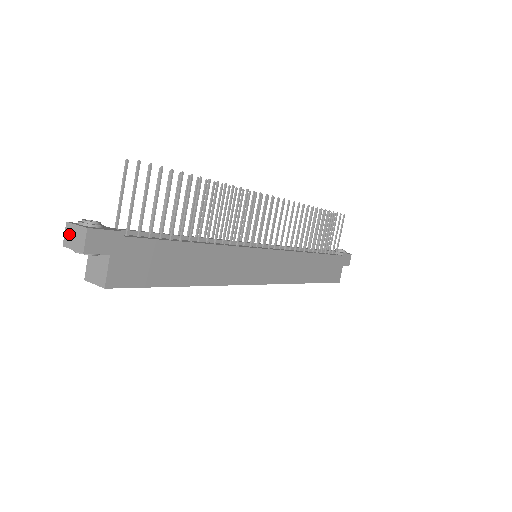
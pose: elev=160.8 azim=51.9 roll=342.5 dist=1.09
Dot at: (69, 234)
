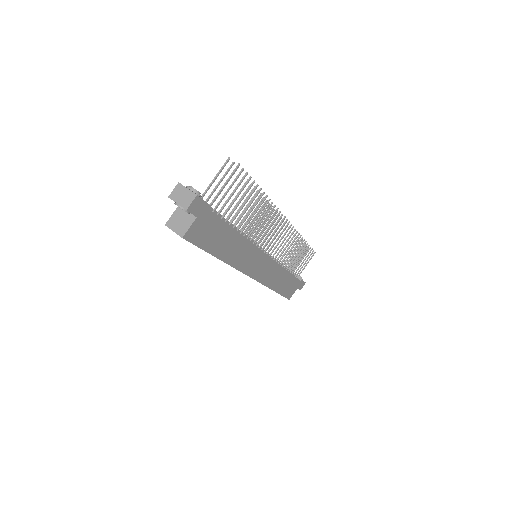
Dot at: (178, 192)
